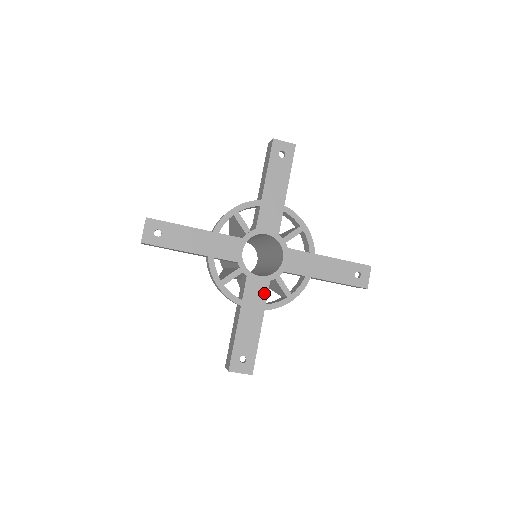
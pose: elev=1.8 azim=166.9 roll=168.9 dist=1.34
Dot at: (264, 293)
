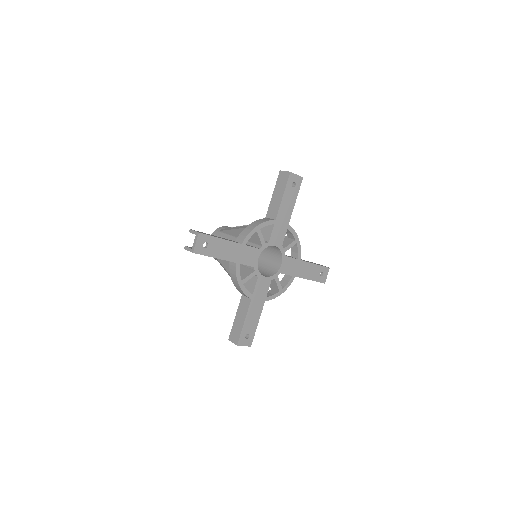
Dot at: (267, 289)
